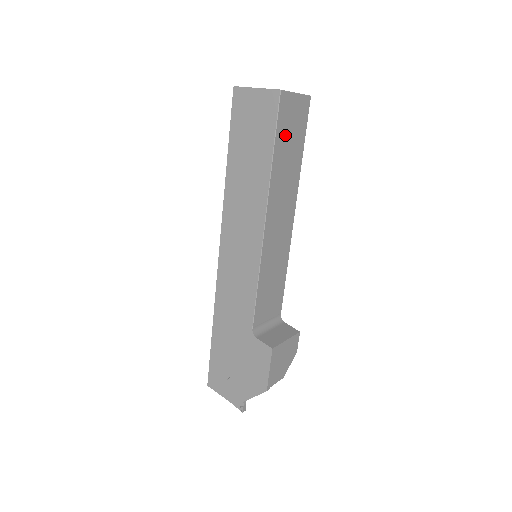
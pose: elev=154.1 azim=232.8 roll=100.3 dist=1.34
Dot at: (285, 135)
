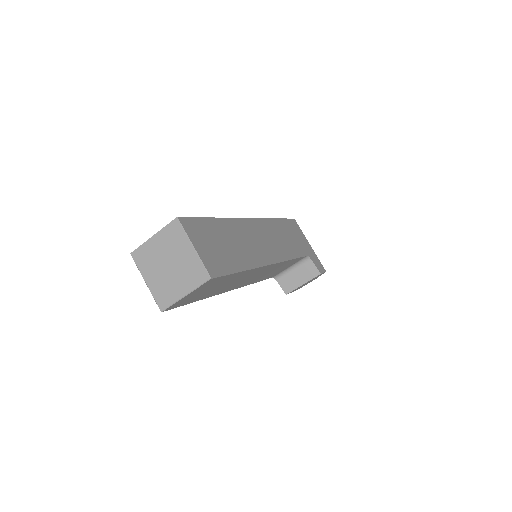
Dot at: (201, 295)
